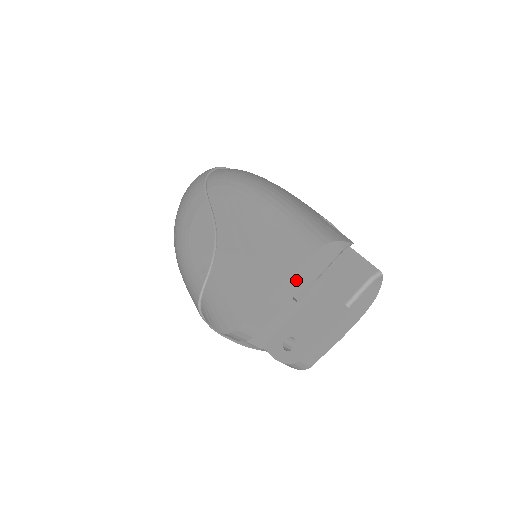
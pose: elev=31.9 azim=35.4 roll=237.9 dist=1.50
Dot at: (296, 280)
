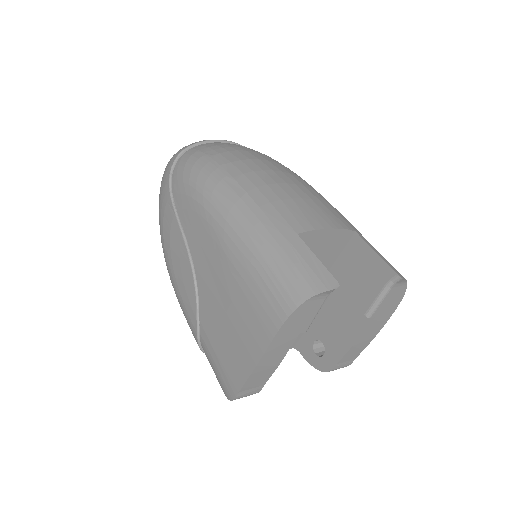
Dot at: (279, 346)
